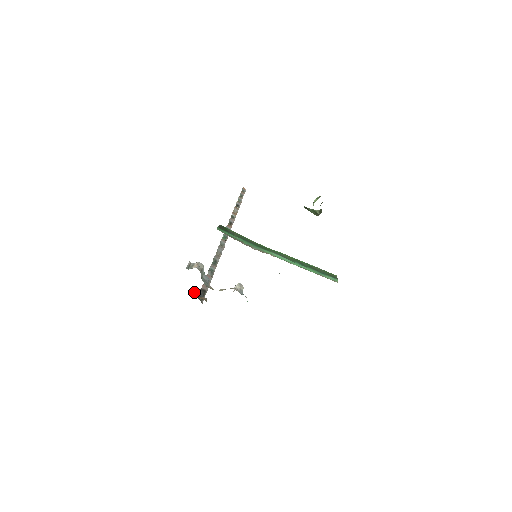
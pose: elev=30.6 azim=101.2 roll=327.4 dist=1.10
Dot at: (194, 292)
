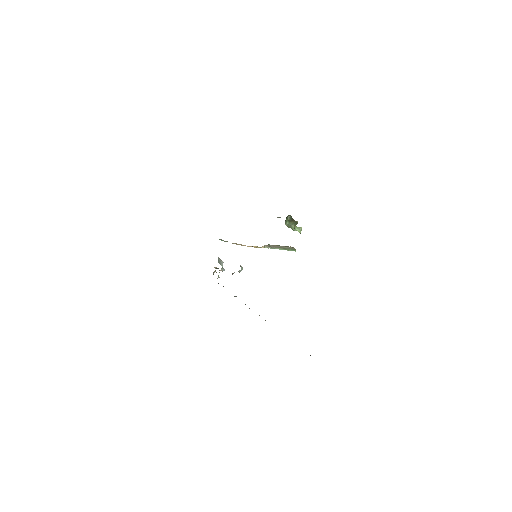
Dot at: (213, 274)
